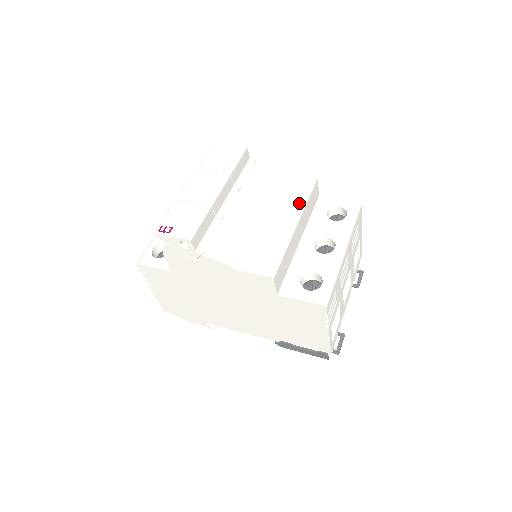
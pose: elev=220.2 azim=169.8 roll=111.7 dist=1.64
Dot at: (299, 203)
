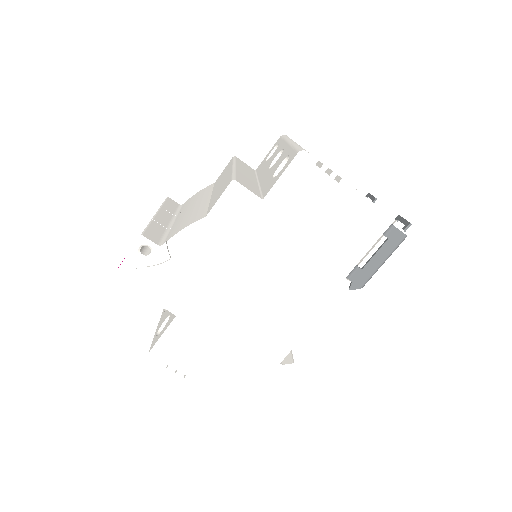
Dot at: (229, 167)
